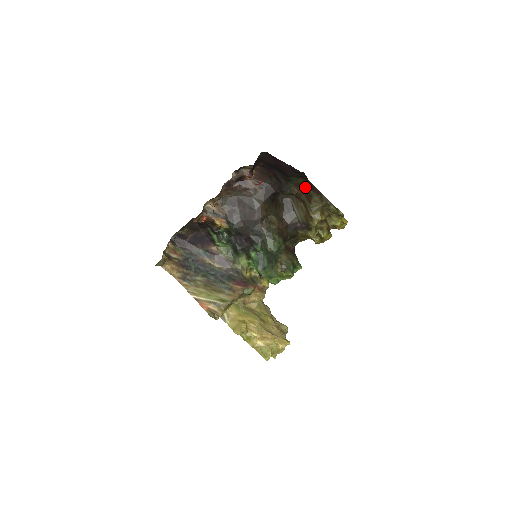
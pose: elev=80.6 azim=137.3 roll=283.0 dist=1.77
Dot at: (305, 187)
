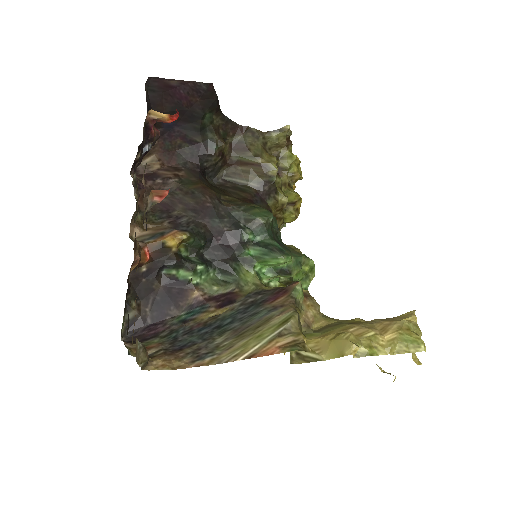
Dot at: (226, 135)
